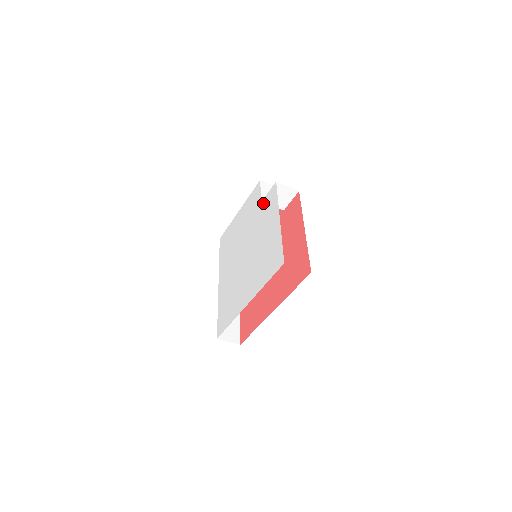
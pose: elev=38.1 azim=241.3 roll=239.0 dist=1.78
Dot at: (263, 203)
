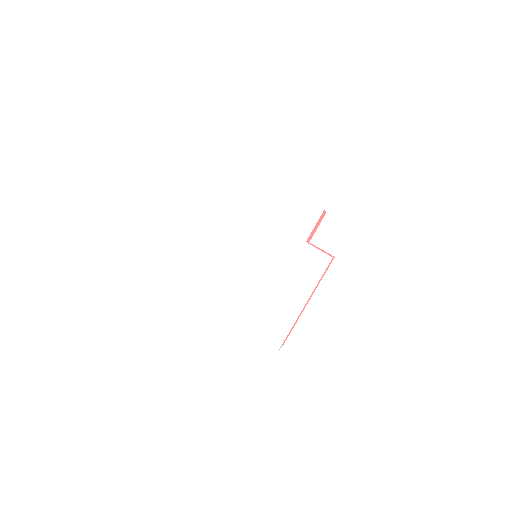
Dot at: (306, 249)
